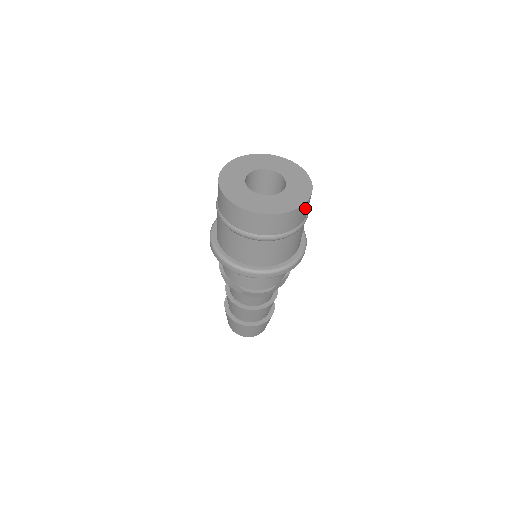
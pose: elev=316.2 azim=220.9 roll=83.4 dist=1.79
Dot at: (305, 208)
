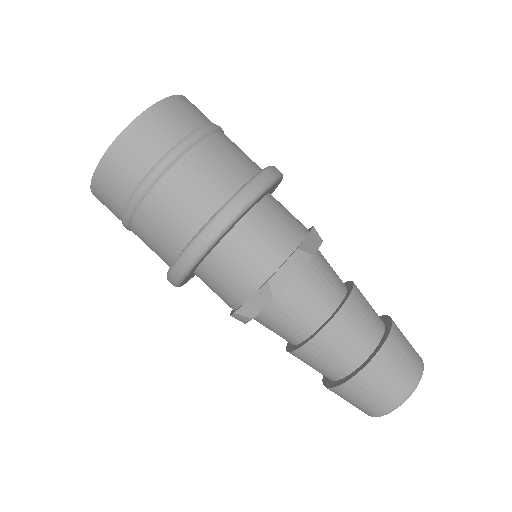
Dot at: (188, 105)
